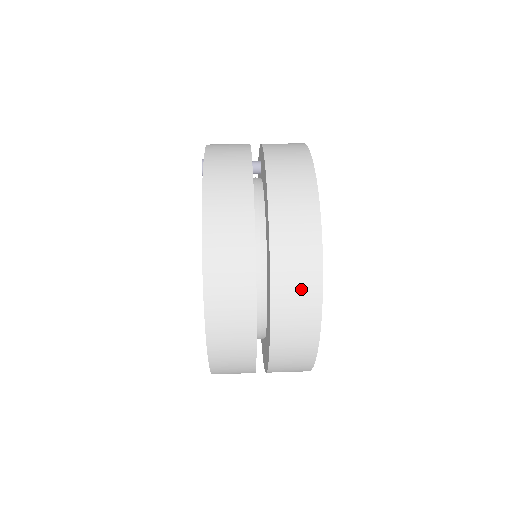
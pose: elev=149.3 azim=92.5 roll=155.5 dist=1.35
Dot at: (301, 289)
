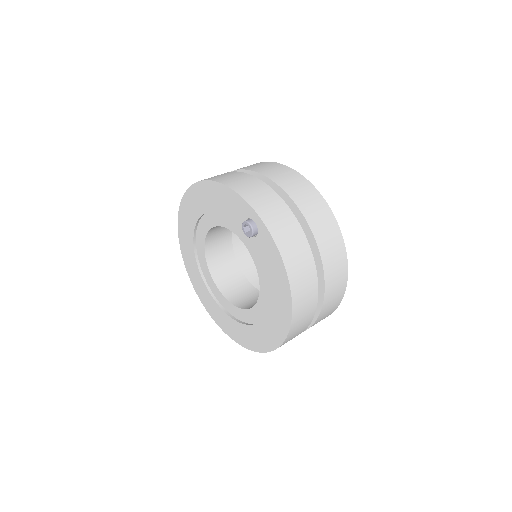
Dot at: occluded
